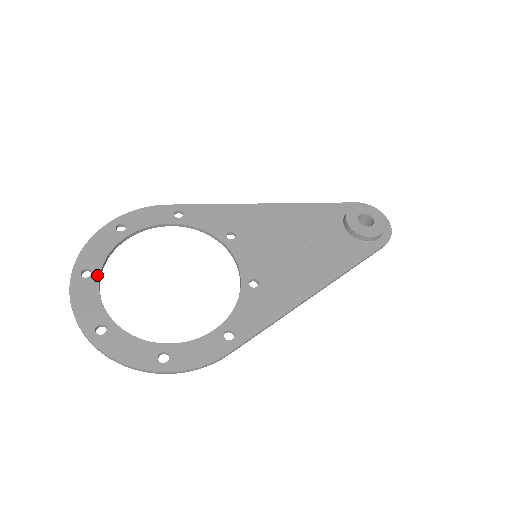
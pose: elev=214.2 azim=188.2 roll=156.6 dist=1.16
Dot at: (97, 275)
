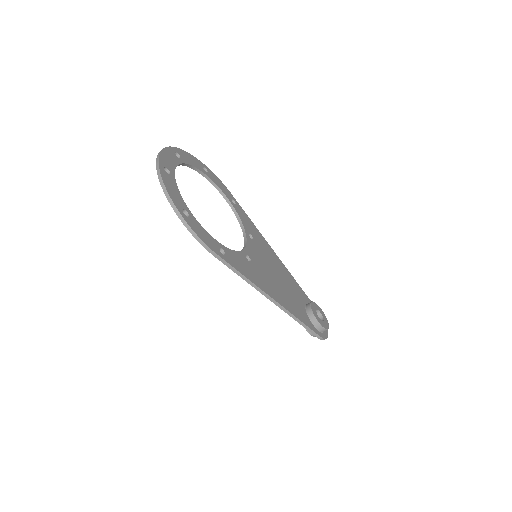
Dot at: (182, 161)
